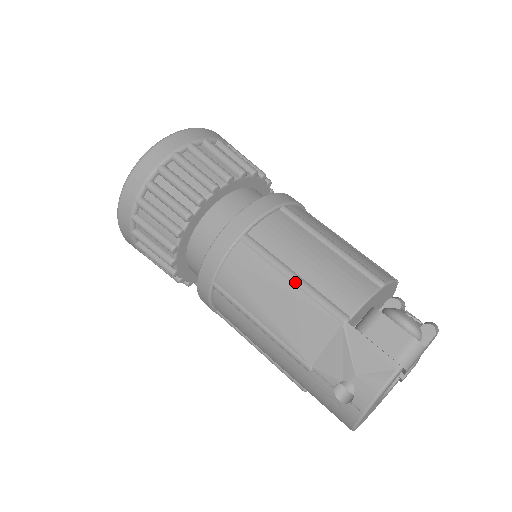
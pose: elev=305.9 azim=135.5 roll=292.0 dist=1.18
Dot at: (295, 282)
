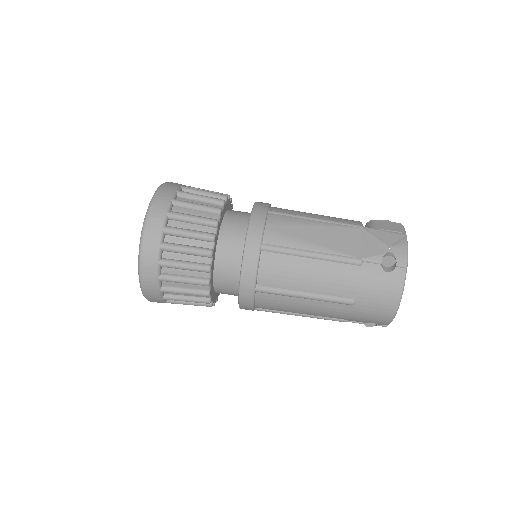
Dot at: (320, 220)
